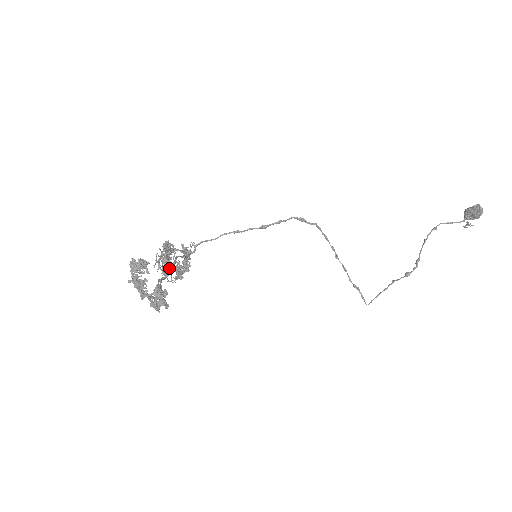
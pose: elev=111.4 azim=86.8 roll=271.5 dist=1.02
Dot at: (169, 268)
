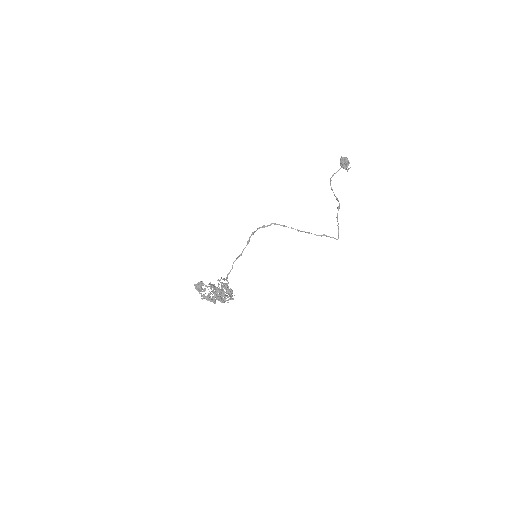
Dot at: occluded
